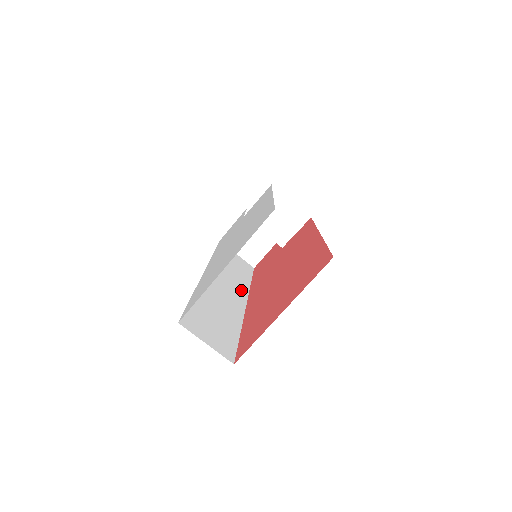
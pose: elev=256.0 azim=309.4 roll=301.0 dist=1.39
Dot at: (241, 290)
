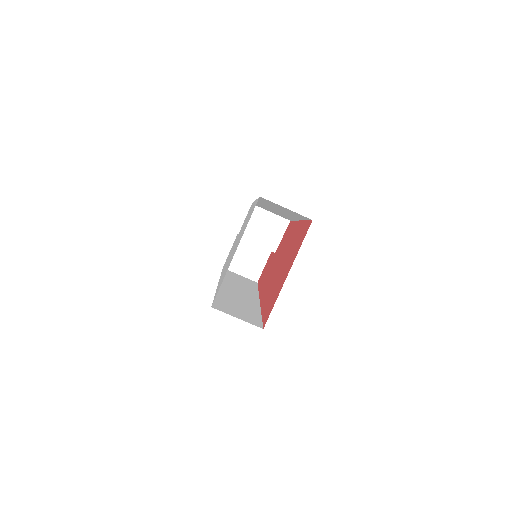
Dot at: (252, 293)
